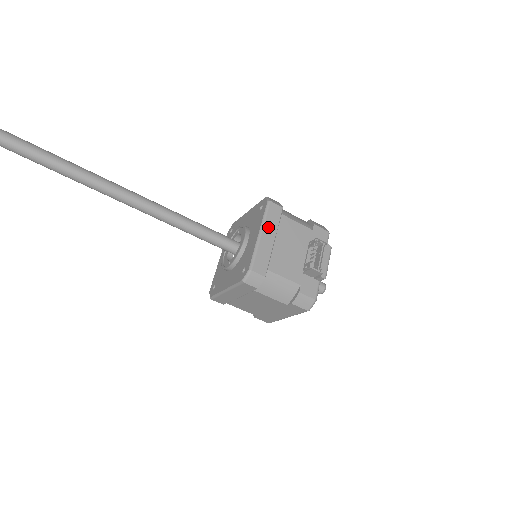
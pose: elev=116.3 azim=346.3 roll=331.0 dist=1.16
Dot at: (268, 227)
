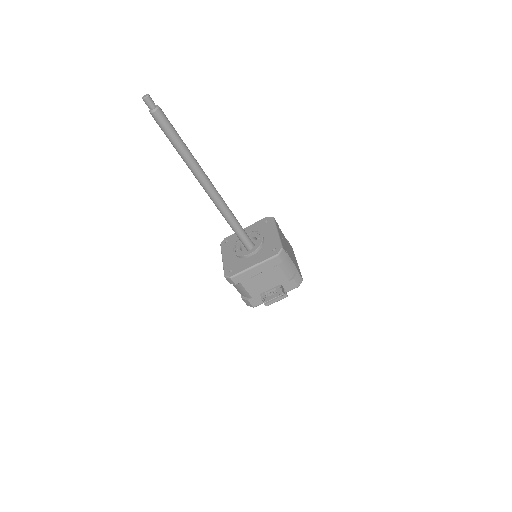
Dot at: (262, 266)
